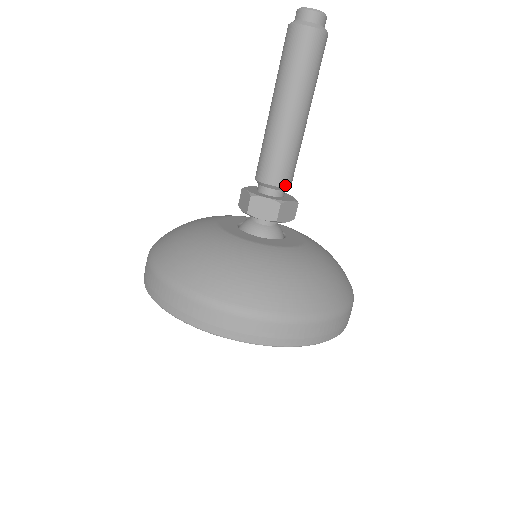
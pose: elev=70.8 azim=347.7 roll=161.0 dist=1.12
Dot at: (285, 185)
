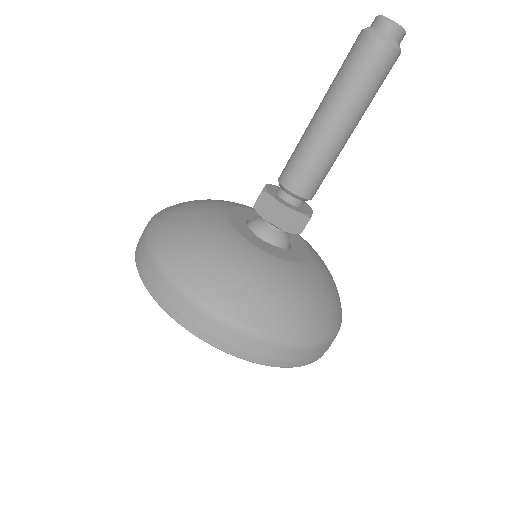
Dot at: (300, 194)
